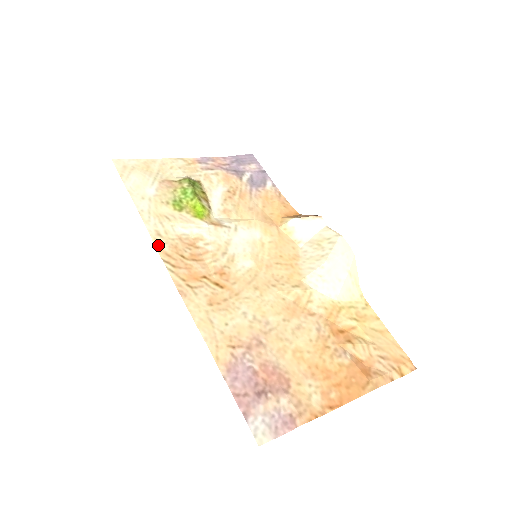
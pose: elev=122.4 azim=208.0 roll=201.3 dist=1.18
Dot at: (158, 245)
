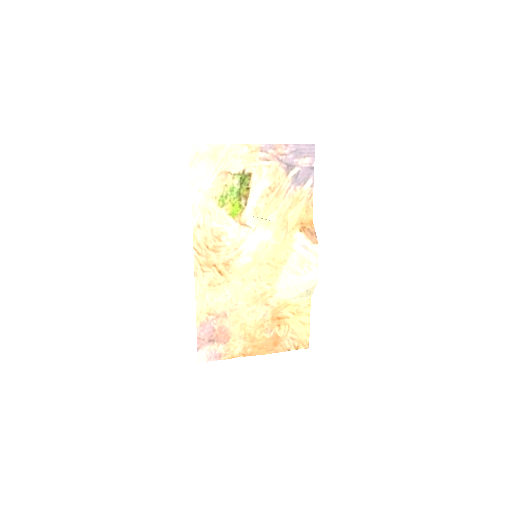
Dot at: (195, 235)
